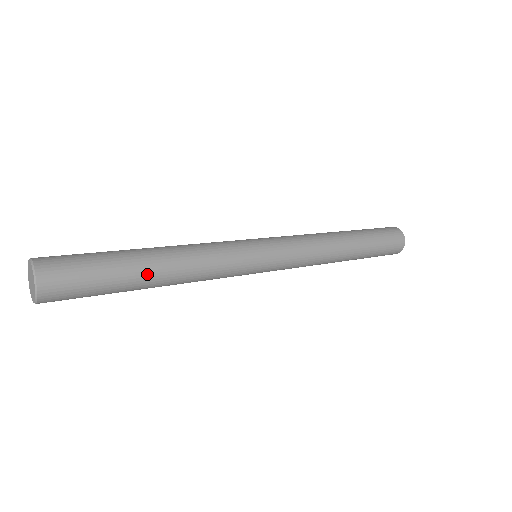
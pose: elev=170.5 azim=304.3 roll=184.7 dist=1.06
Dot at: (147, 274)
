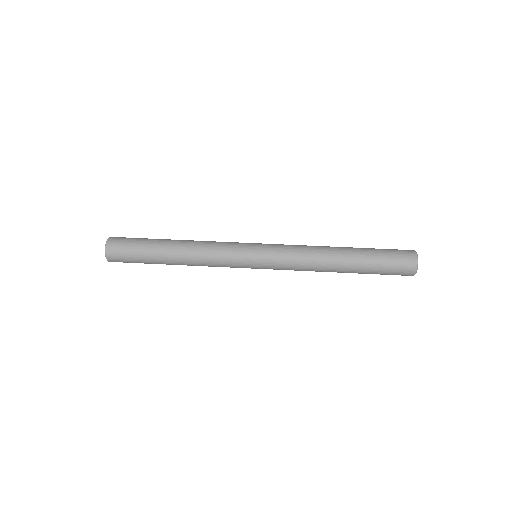
Dot at: (168, 264)
